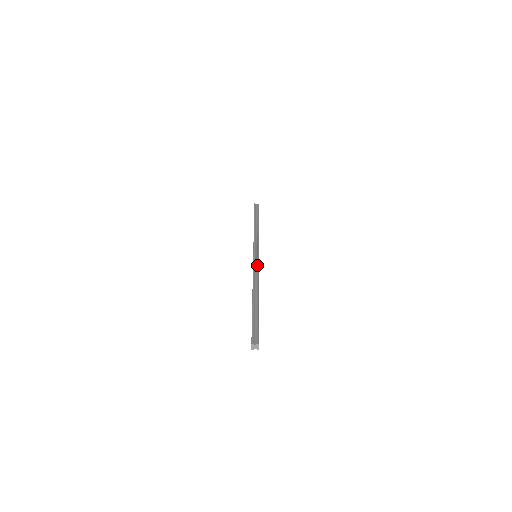
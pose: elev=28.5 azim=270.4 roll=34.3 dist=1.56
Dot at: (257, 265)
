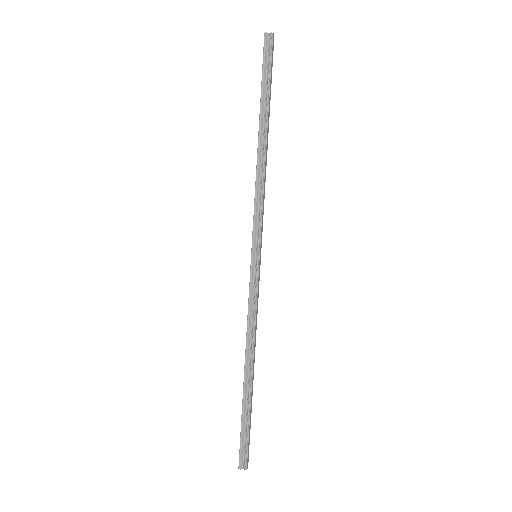
Dot at: (254, 295)
